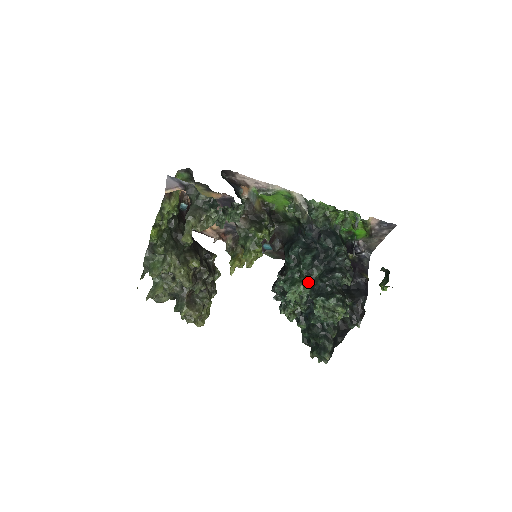
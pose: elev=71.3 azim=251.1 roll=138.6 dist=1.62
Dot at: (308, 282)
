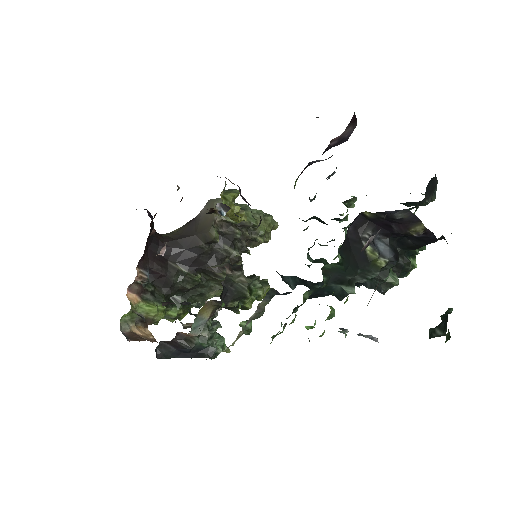
Dot at: occluded
